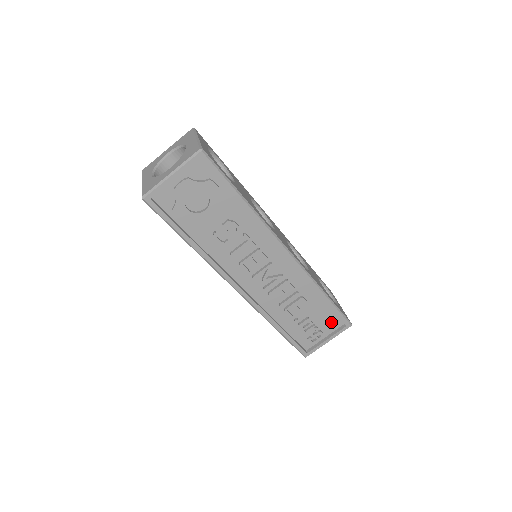
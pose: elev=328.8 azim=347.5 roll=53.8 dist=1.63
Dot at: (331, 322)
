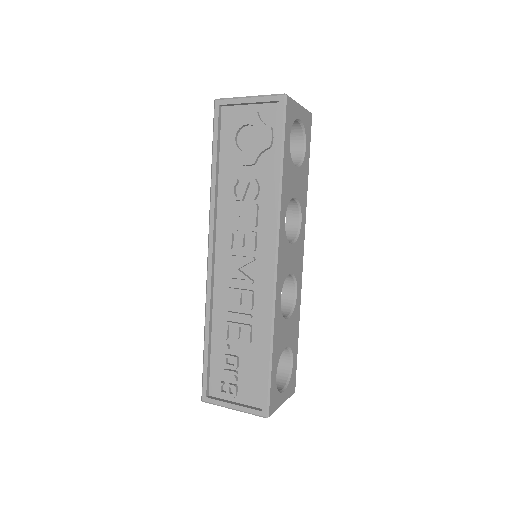
Dot at: (254, 390)
